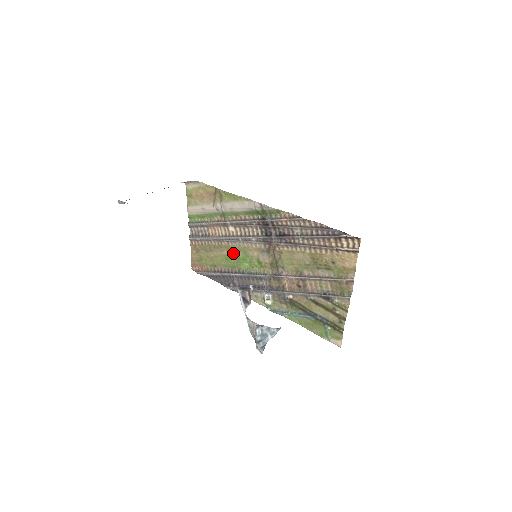
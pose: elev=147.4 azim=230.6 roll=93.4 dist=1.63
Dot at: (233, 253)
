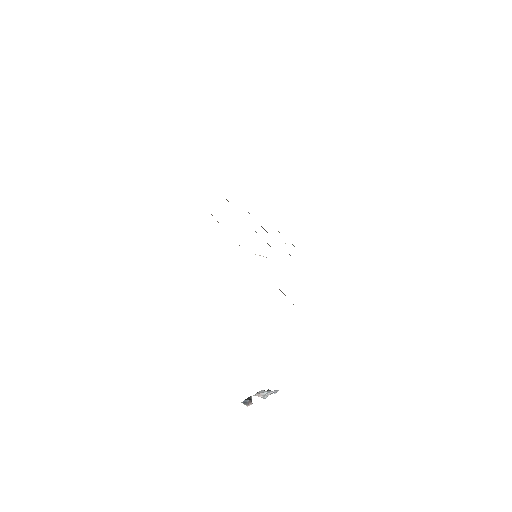
Dot at: occluded
